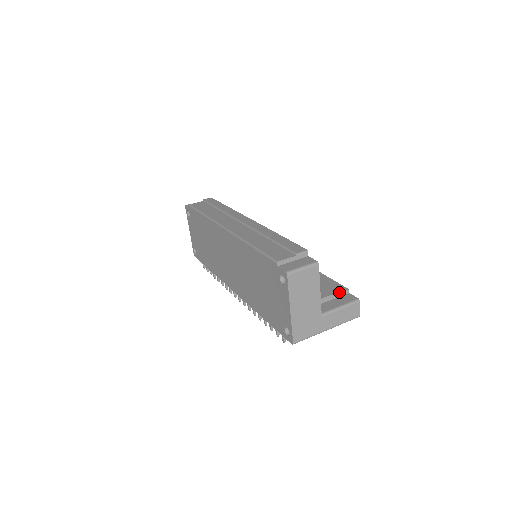
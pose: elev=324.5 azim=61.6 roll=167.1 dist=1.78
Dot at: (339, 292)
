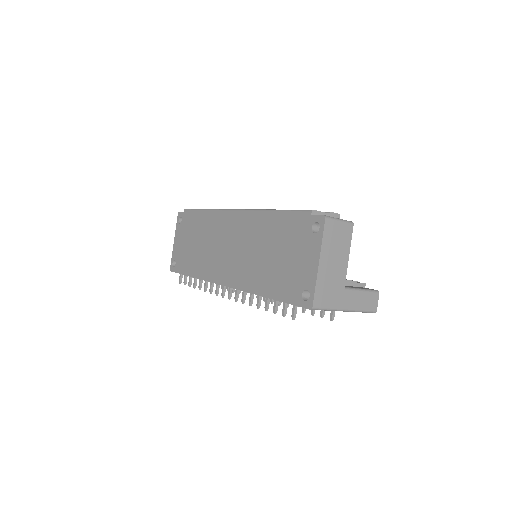
Dot at: (357, 281)
